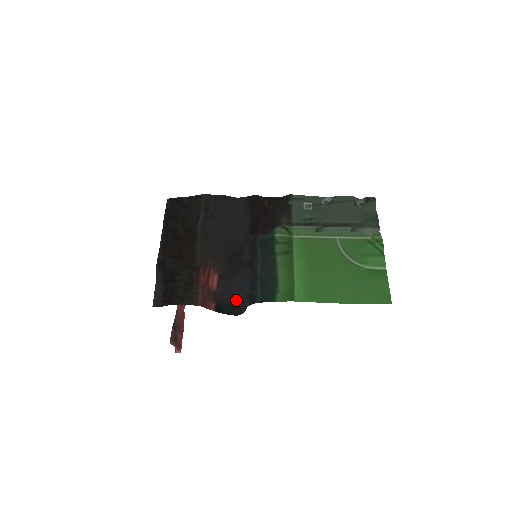
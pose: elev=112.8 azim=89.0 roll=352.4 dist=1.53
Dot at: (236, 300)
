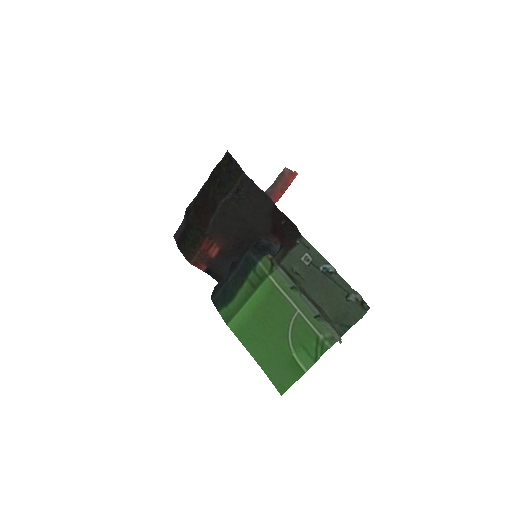
Dot at: (224, 275)
